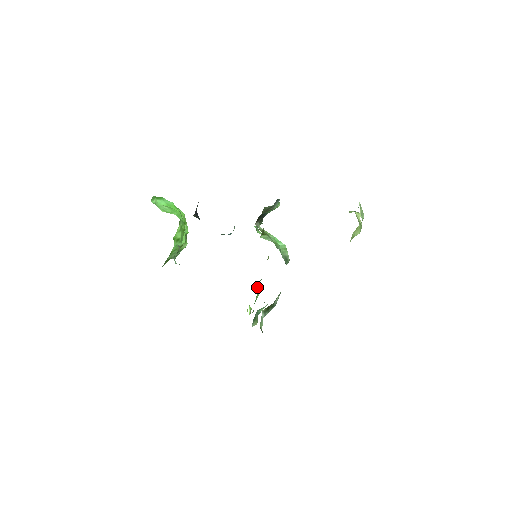
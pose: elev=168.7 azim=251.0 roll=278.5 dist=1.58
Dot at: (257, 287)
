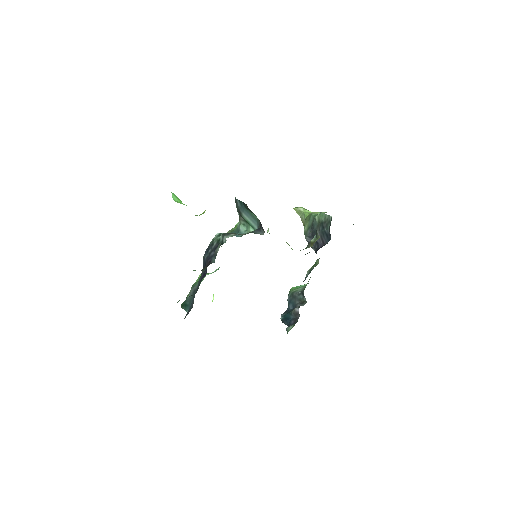
Dot at: occluded
